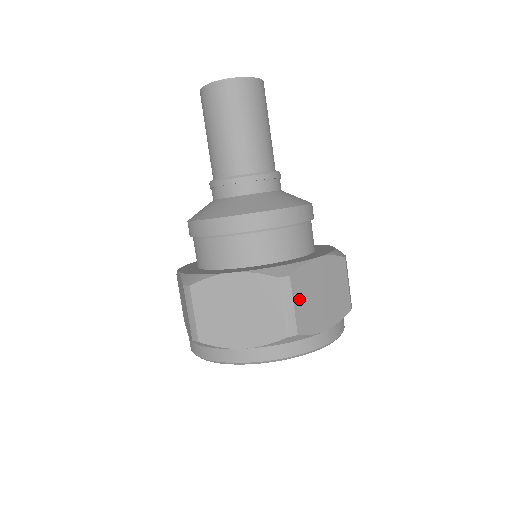
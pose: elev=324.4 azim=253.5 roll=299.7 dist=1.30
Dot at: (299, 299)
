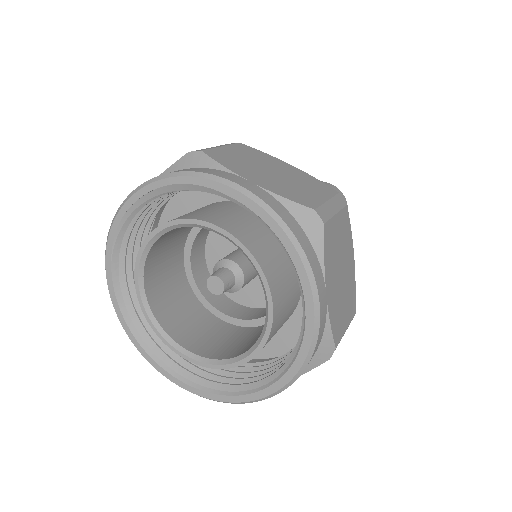
Dot at: (234, 151)
